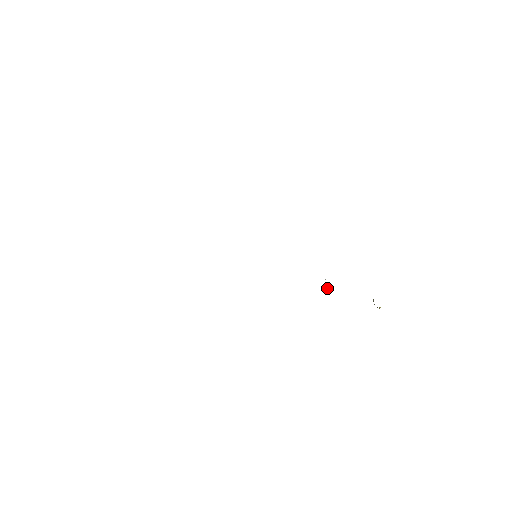
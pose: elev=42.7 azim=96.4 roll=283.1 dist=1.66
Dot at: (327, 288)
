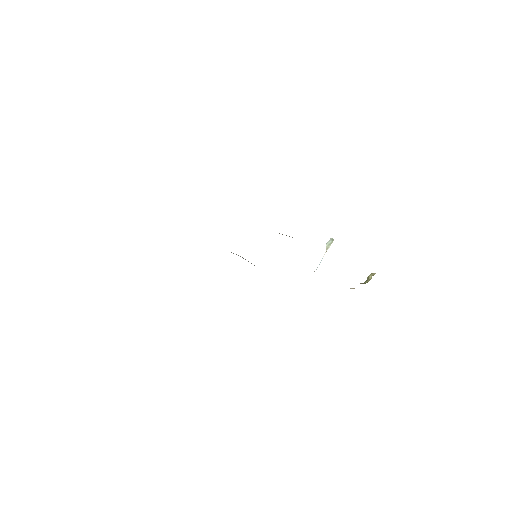
Dot at: occluded
